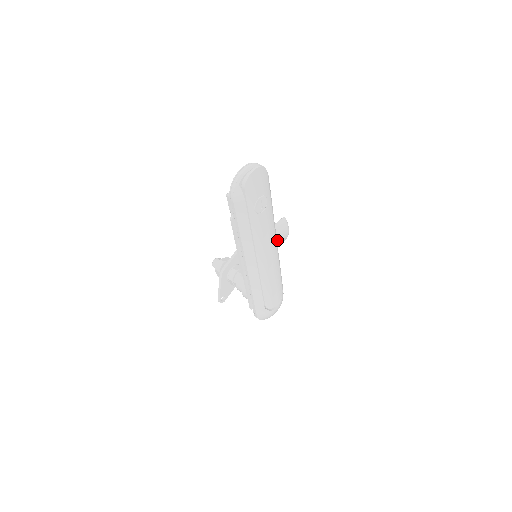
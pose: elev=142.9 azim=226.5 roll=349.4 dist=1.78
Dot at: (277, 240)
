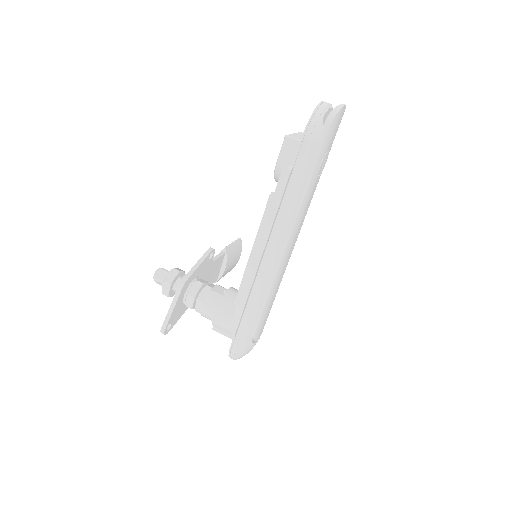
Dot at: (231, 264)
